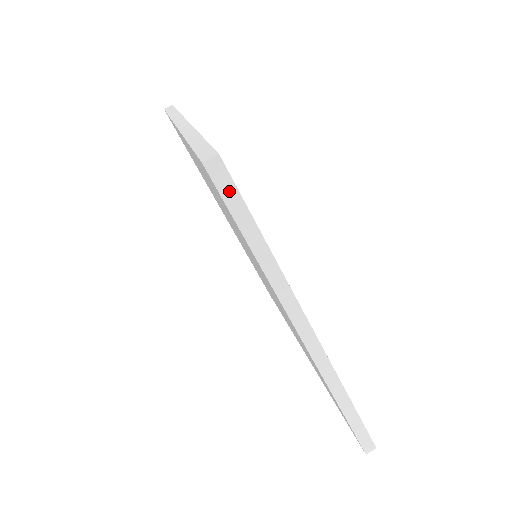
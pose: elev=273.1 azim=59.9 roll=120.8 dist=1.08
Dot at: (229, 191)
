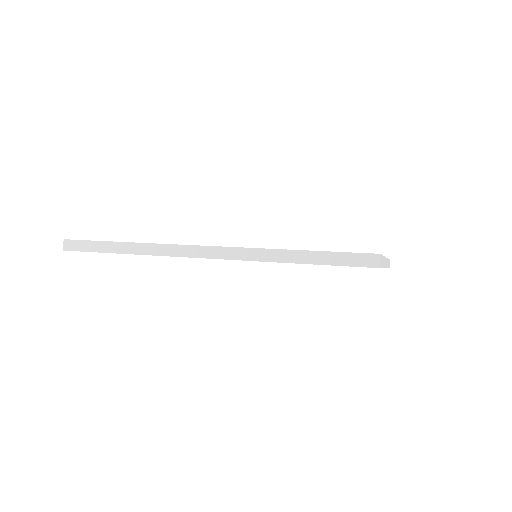
Dot at: (82, 246)
